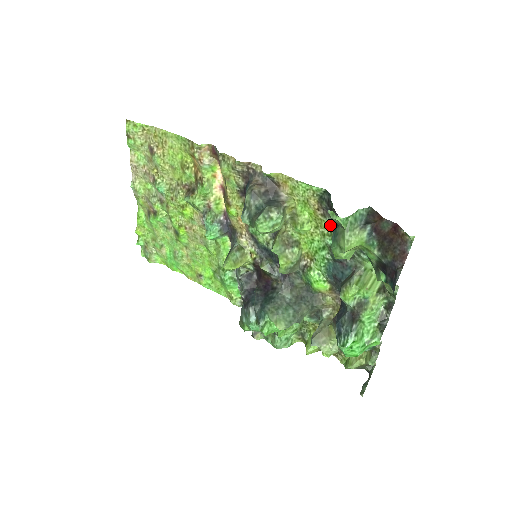
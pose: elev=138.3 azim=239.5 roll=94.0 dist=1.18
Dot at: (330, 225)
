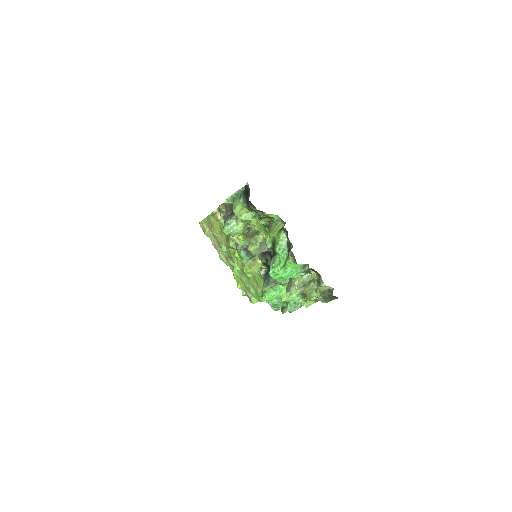
Dot at: (254, 209)
